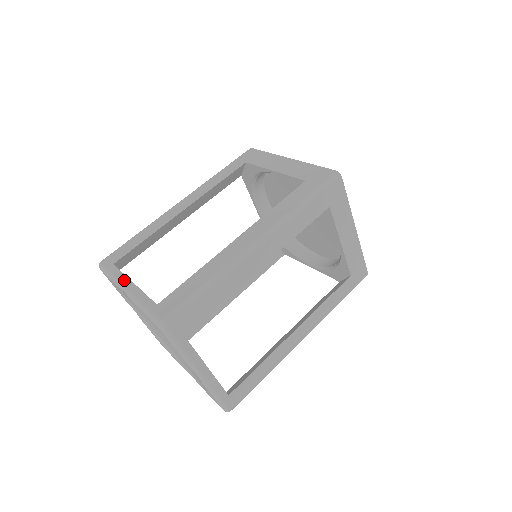
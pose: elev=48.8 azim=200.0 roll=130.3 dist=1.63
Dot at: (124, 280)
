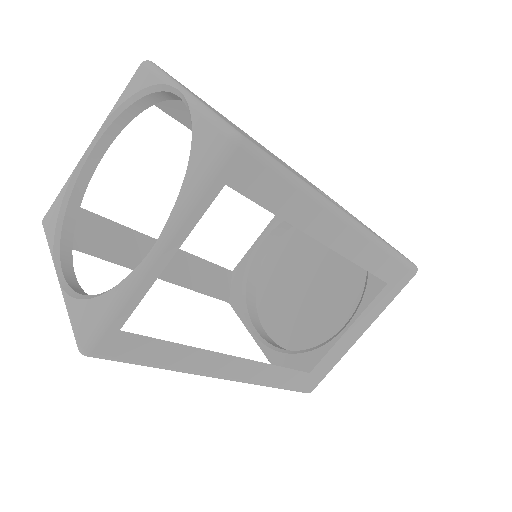
Dot at: occluded
